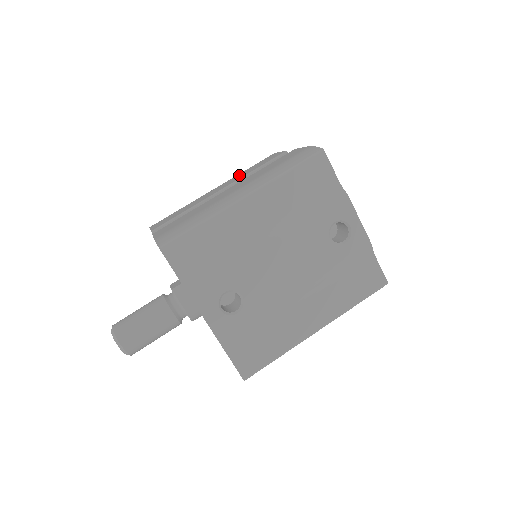
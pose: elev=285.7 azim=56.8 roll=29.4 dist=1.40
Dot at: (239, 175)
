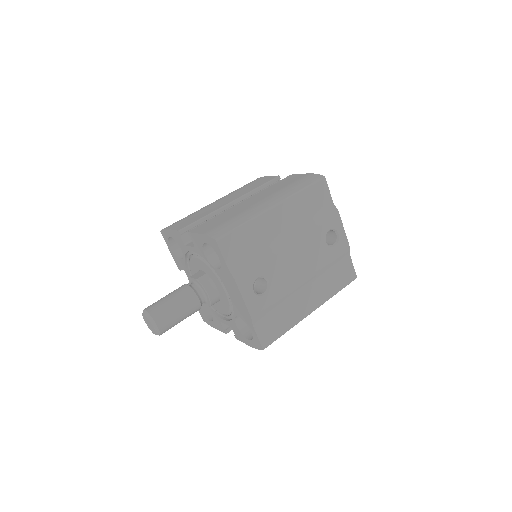
Dot at: (240, 191)
